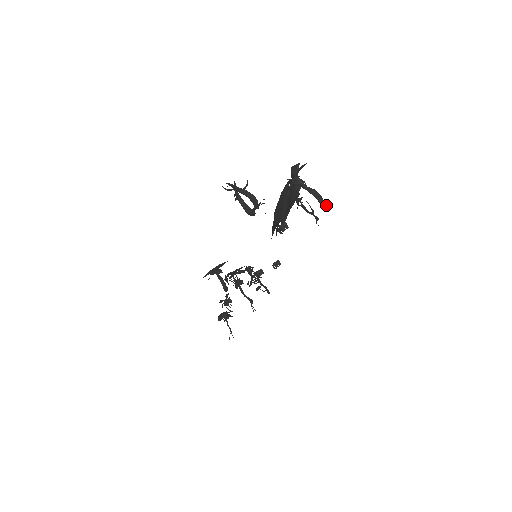
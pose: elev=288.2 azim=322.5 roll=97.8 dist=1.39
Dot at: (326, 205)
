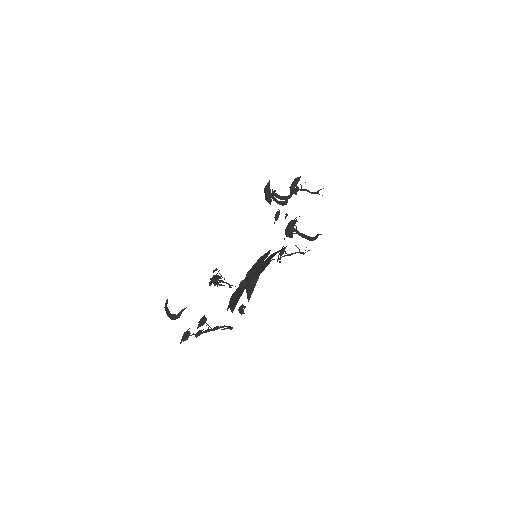
Dot at: (318, 234)
